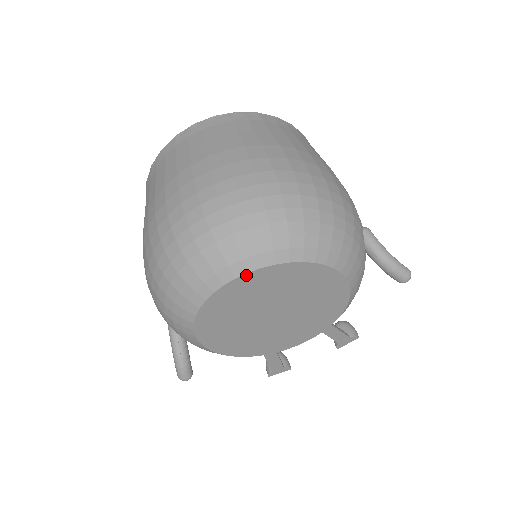
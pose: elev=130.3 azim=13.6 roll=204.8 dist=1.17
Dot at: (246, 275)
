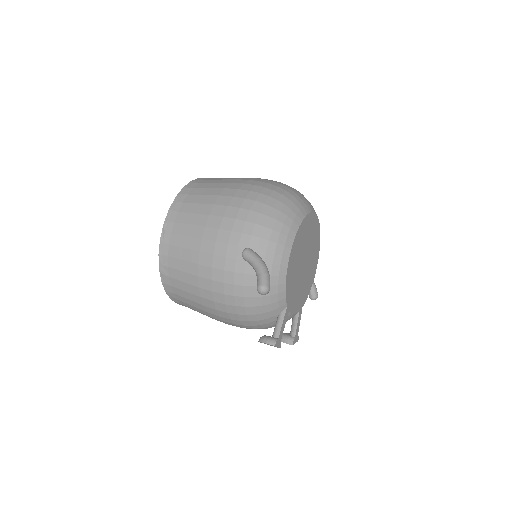
Dot at: (316, 215)
